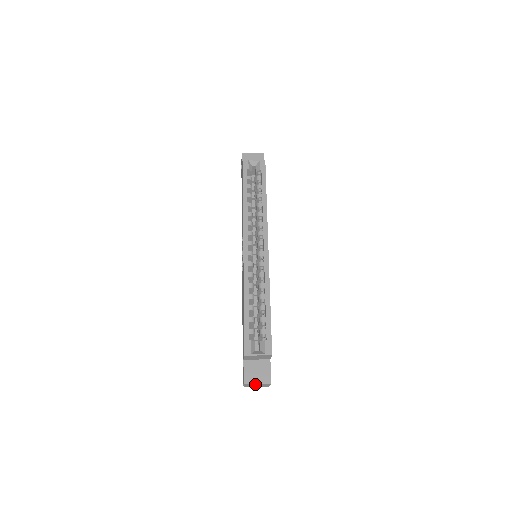
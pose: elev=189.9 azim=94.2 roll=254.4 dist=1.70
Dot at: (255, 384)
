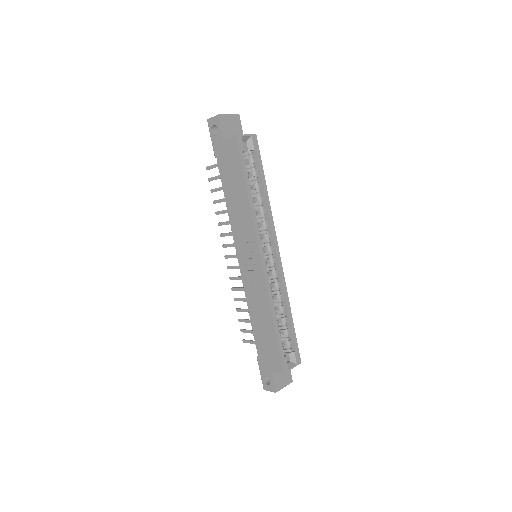
Dot at: occluded
